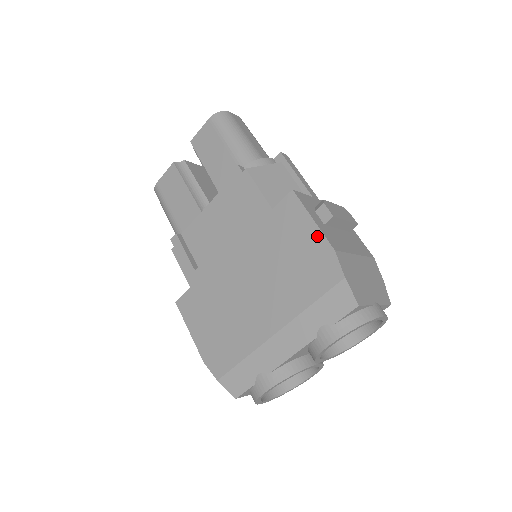
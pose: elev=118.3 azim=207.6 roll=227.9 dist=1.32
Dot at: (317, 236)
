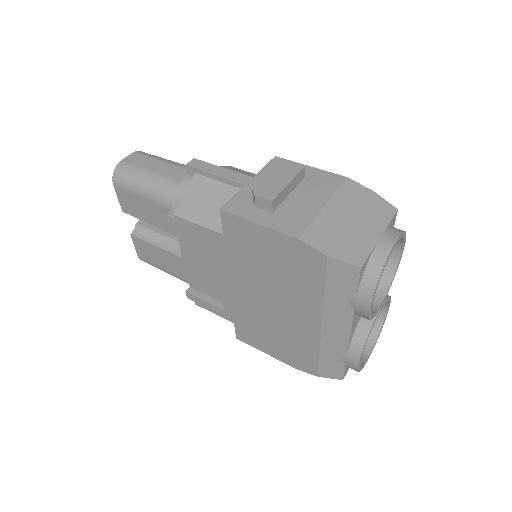
Dot at: (274, 236)
